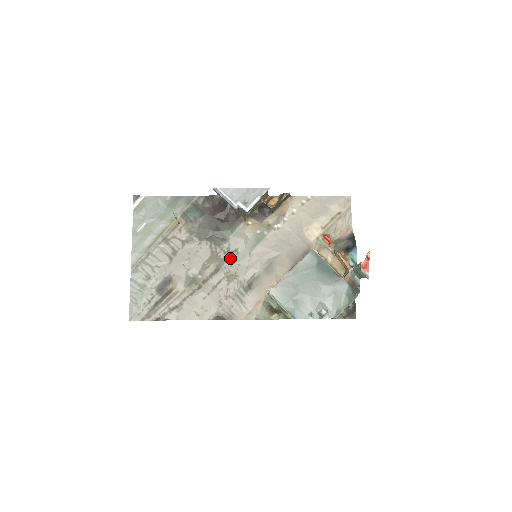
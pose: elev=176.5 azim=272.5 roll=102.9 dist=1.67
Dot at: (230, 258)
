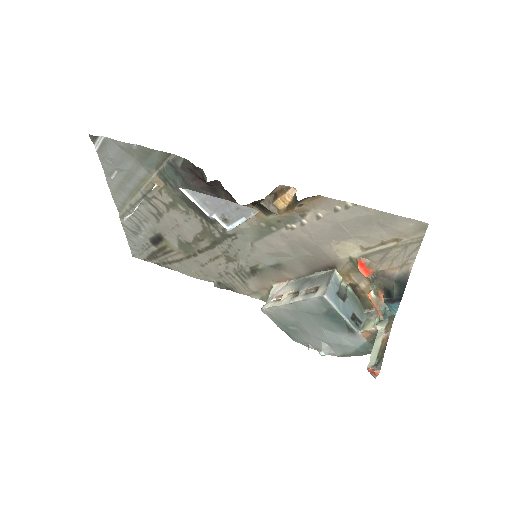
Dot at: (227, 240)
